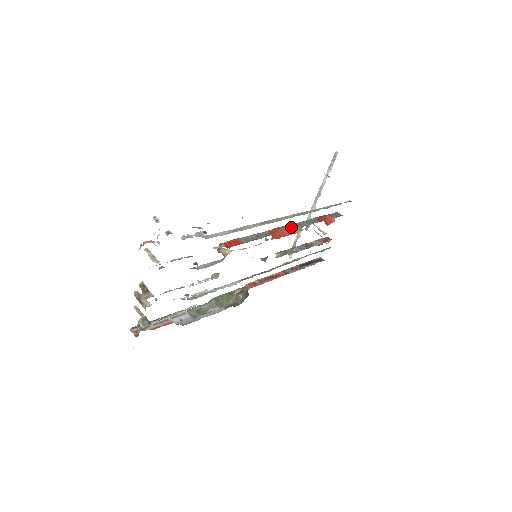
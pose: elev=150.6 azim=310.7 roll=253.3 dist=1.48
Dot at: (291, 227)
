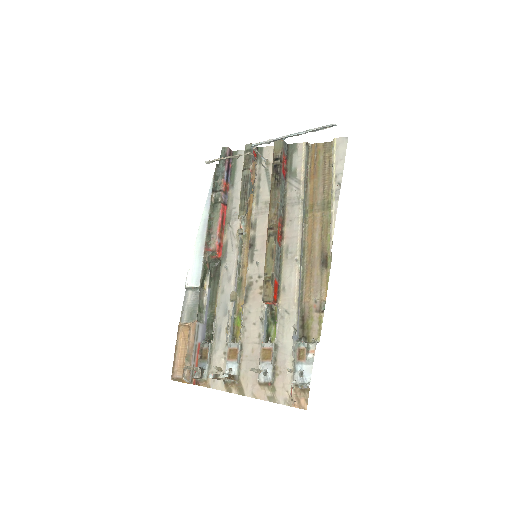
Dot at: occluded
